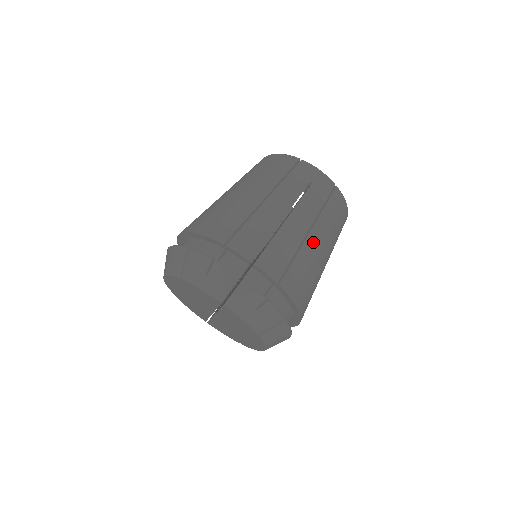
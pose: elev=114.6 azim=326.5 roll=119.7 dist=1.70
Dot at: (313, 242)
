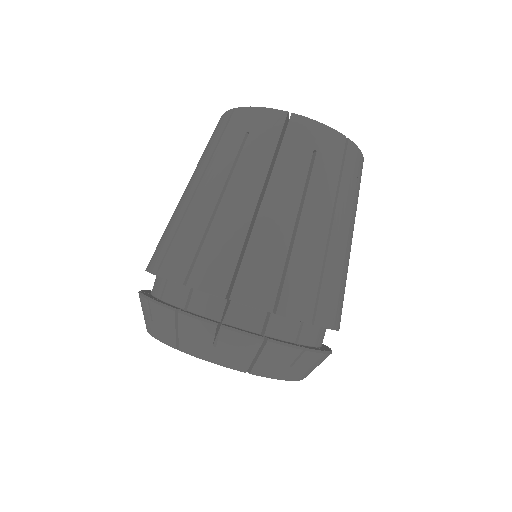
Dot at: (338, 239)
